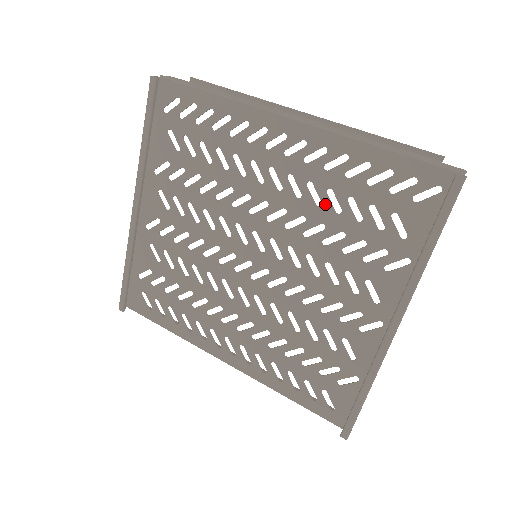
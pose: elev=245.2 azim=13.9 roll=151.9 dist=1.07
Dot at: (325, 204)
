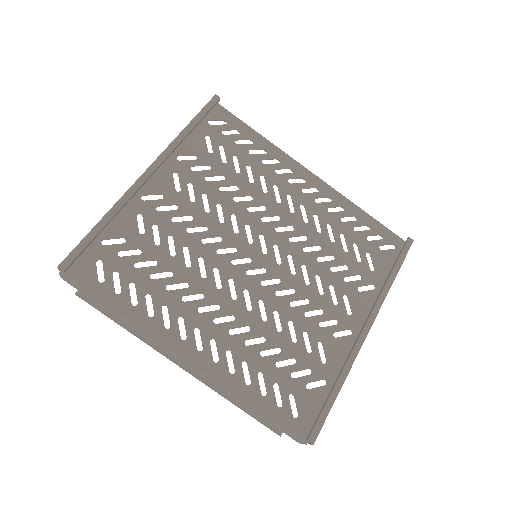
Dot at: (324, 233)
